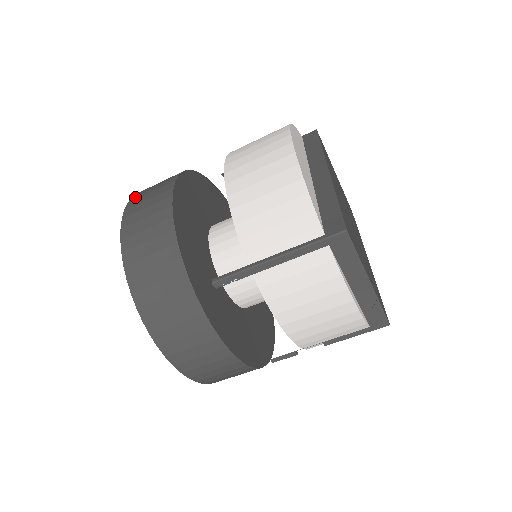
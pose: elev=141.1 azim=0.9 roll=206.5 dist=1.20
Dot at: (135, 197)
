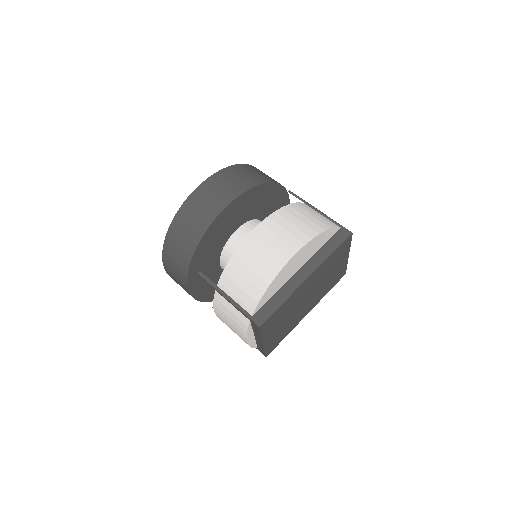
Dot at: (217, 176)
